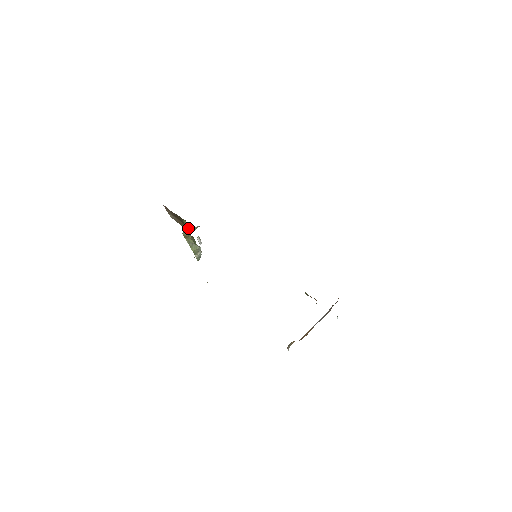
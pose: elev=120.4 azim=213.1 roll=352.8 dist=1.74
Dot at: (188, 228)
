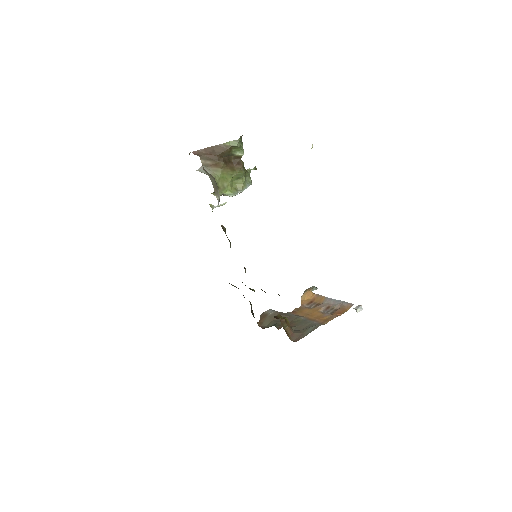
Dot at: (241, 151)
